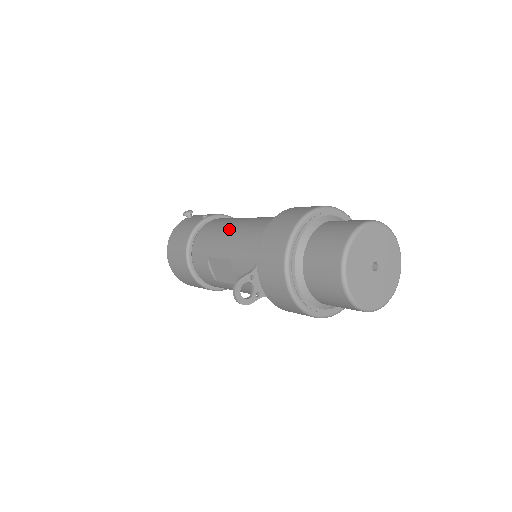
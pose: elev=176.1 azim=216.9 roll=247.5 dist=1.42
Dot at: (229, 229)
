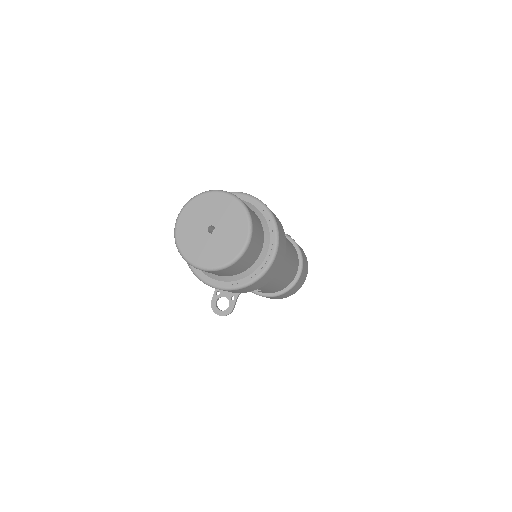
Dot at: occluded
